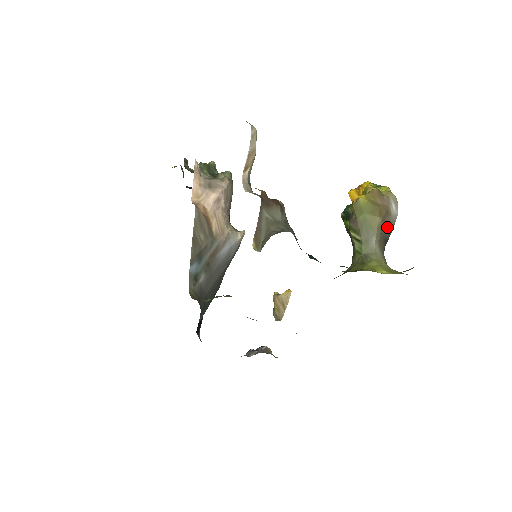
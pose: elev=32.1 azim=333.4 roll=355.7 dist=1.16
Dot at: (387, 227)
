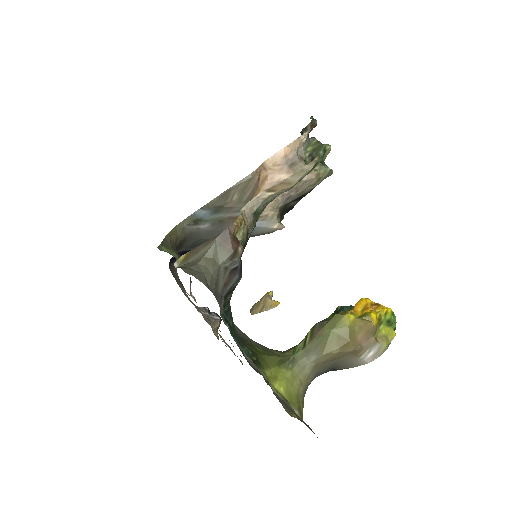
Dot at: (345, 361)
